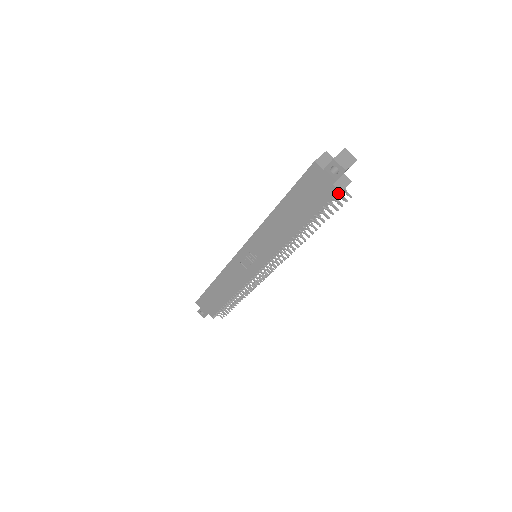
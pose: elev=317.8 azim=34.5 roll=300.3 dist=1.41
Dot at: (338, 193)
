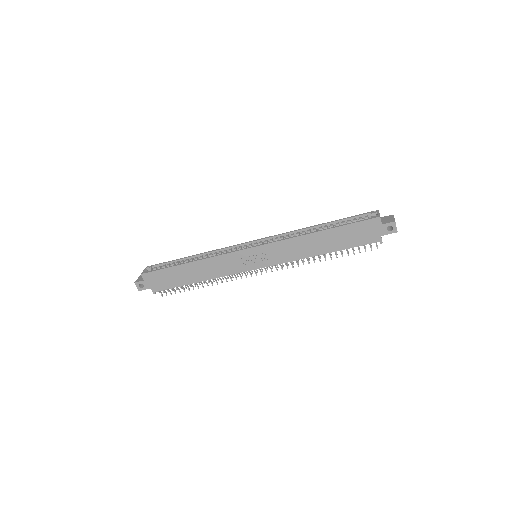
Dot at: (380, 243)
